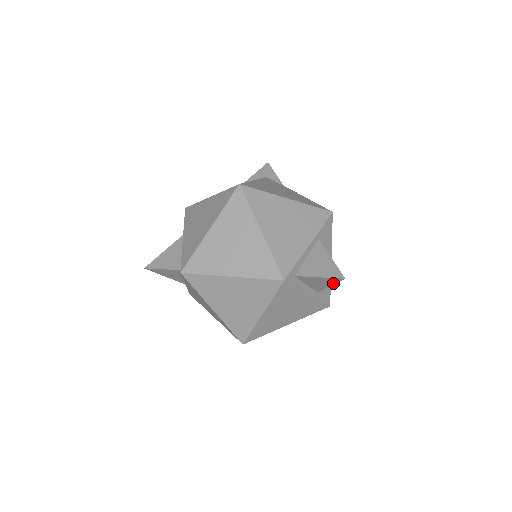
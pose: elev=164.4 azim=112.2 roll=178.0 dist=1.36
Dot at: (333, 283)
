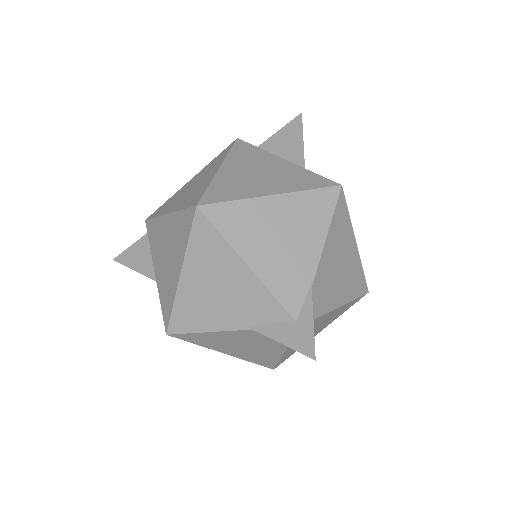
Dot at: (300, 132)
